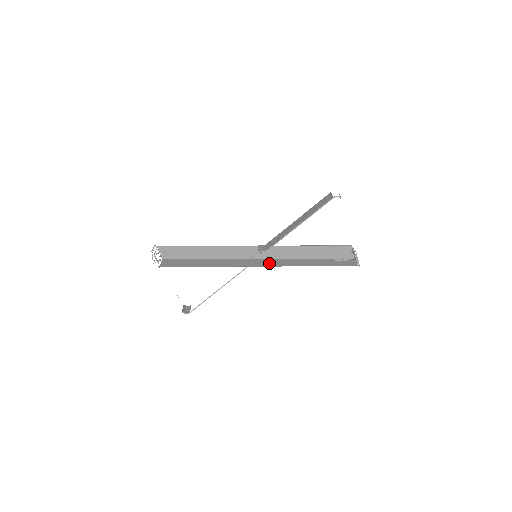
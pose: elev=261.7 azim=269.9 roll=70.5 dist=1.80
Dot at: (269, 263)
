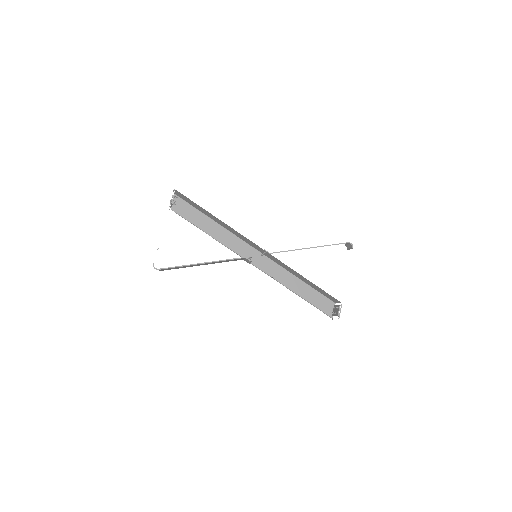
Dot at: occluded
